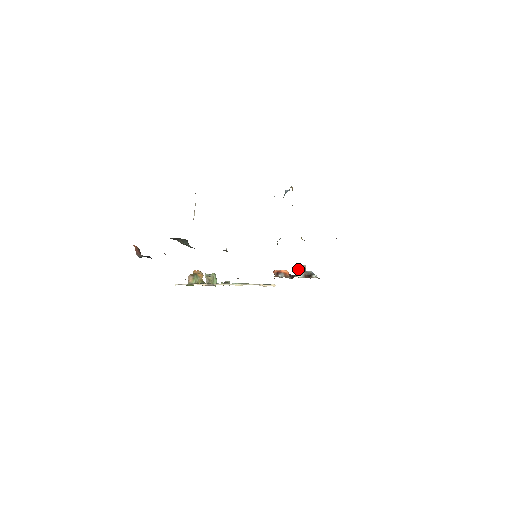
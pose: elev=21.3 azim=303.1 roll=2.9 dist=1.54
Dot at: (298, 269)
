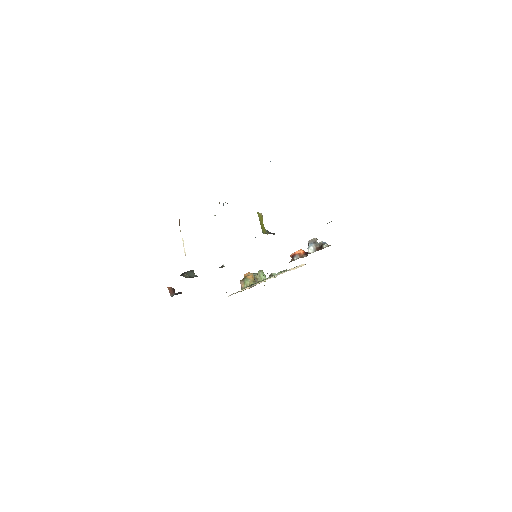
Dot at: (309, 245)
